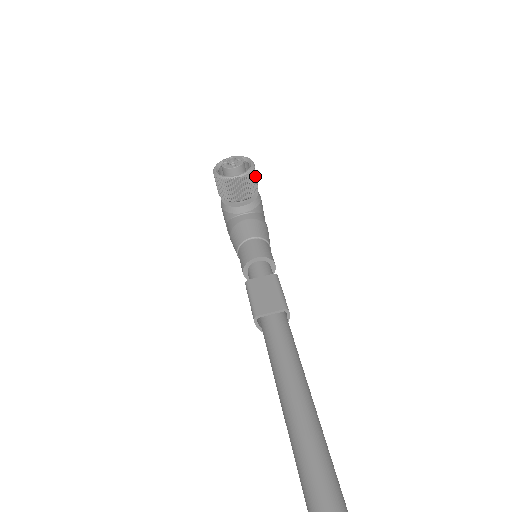
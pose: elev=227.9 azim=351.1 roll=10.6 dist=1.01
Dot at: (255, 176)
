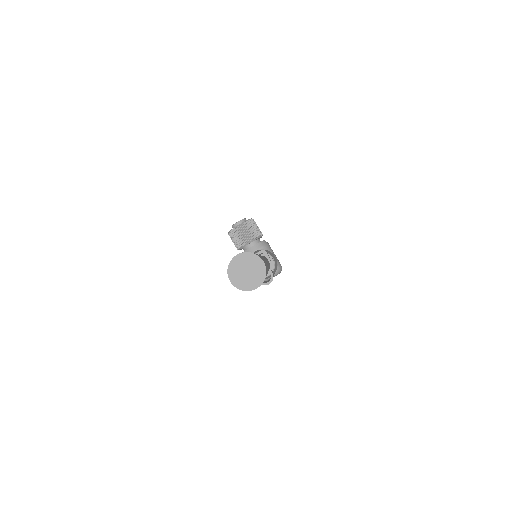
Dot at: (256, 226)
